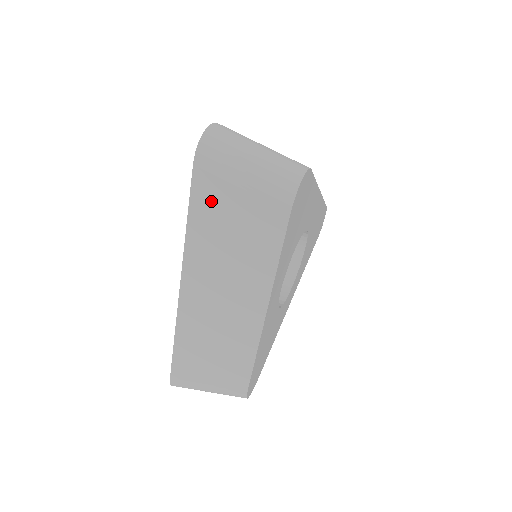
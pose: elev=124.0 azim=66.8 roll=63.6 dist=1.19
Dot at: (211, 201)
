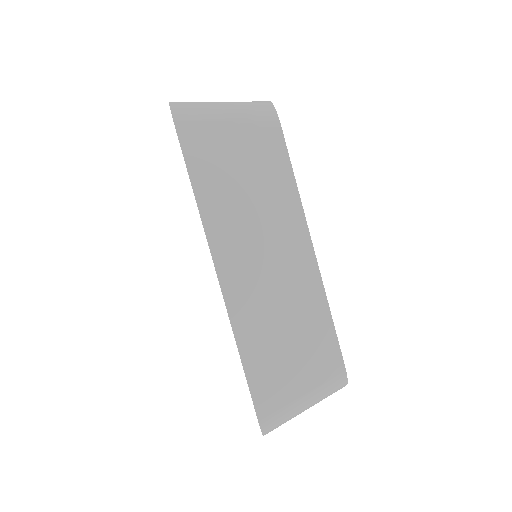
Dot at: (207, 156)
